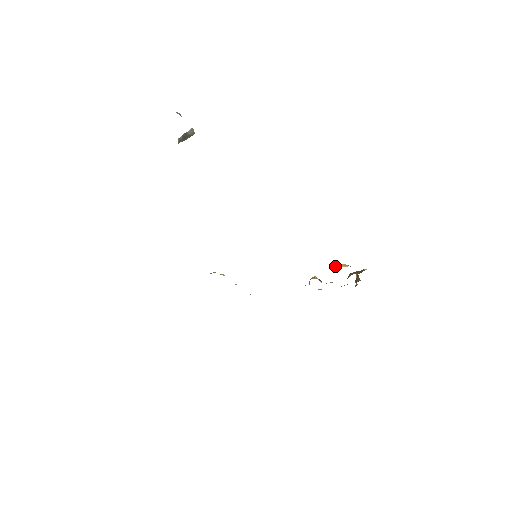
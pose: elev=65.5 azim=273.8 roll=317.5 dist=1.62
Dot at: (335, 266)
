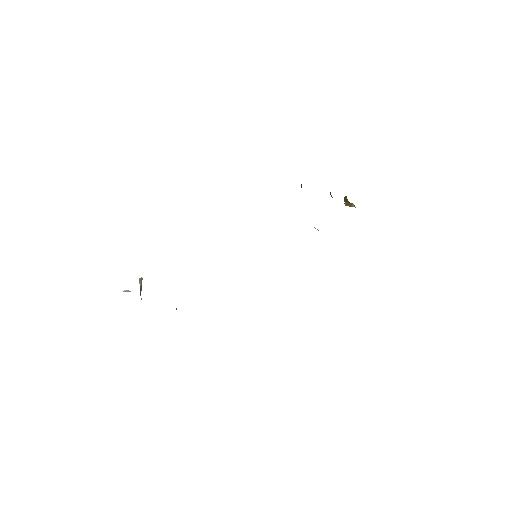
Dot at: (301, 187)
